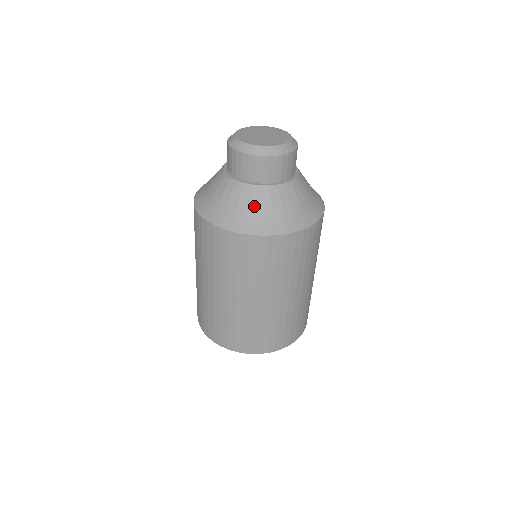
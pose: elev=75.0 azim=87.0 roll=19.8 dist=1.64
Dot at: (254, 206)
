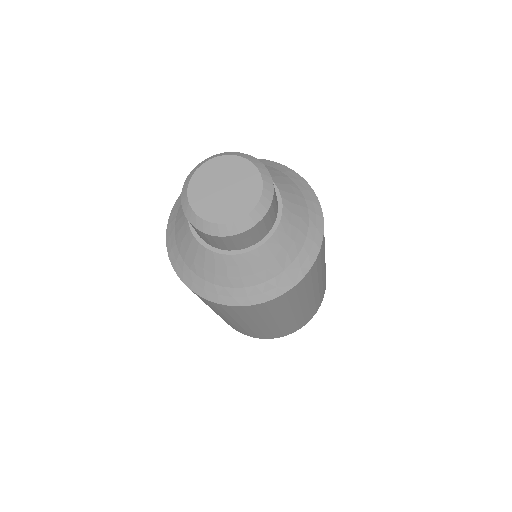
Dot at: (272, 265)
